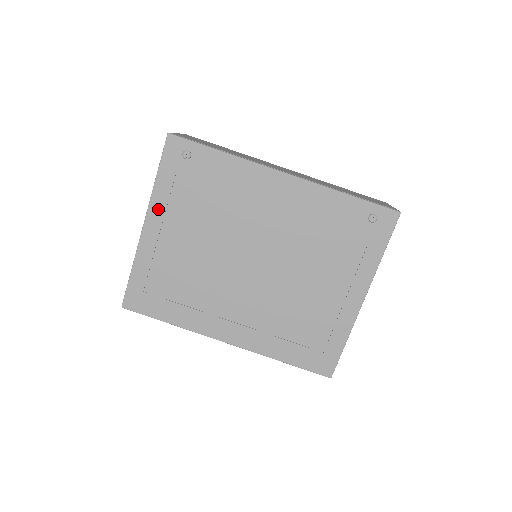
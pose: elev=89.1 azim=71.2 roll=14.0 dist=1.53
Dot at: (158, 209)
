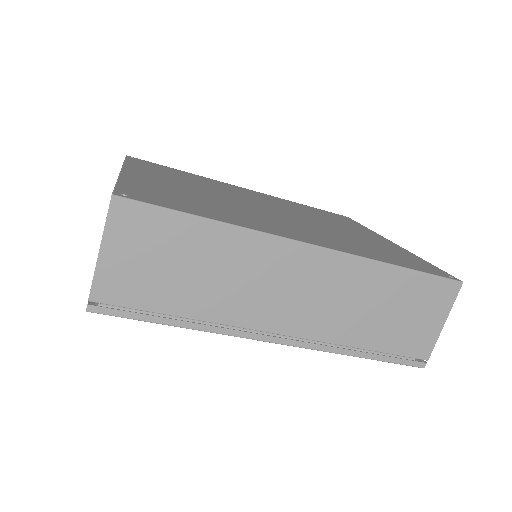
Dot at: occluded
